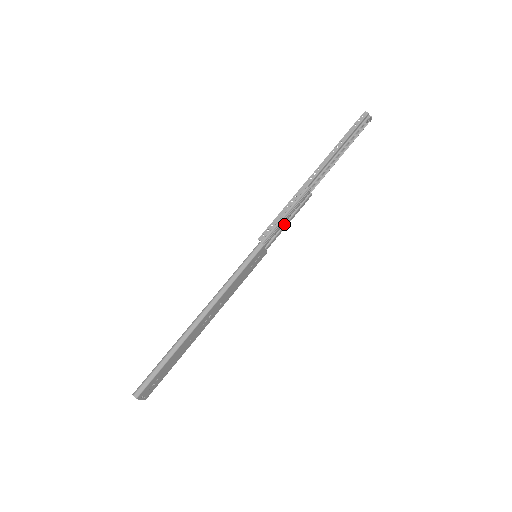
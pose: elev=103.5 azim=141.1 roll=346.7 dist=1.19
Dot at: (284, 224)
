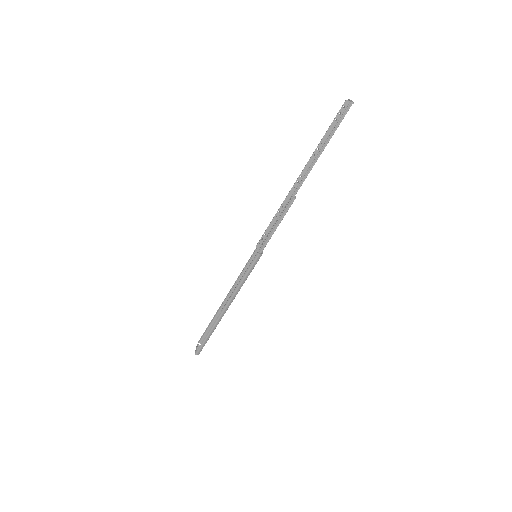
Dot at: occluded
